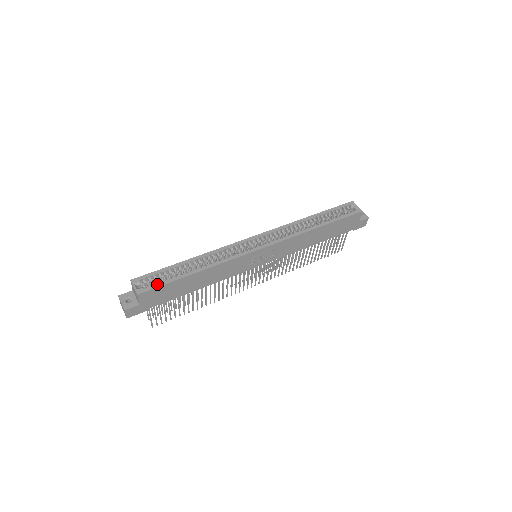
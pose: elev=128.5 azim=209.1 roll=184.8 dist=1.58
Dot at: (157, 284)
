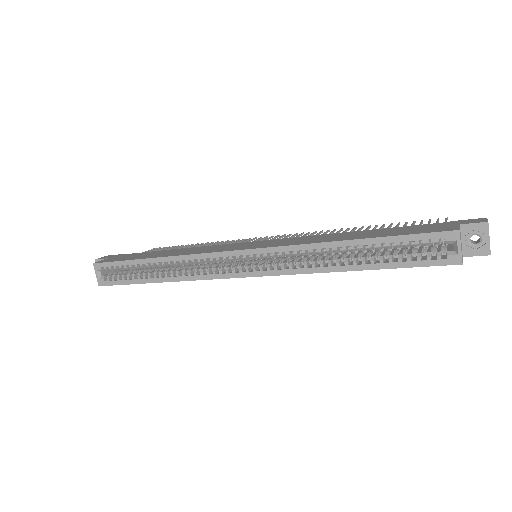
Dot at: (117, 281)
